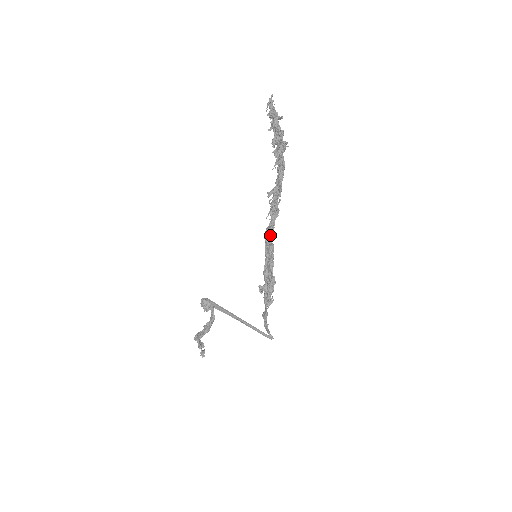
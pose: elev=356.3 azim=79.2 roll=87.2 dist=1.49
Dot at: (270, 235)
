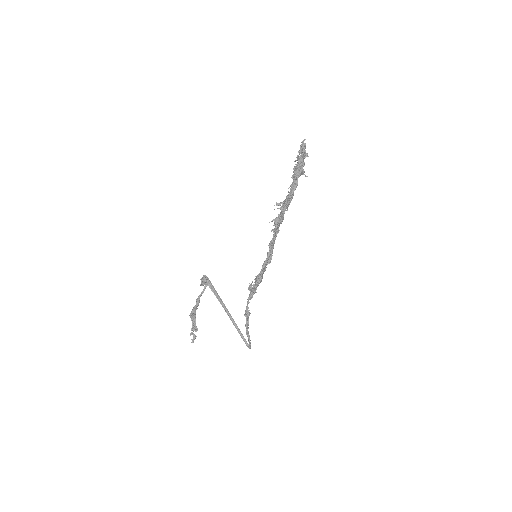
Dot at: occluded
